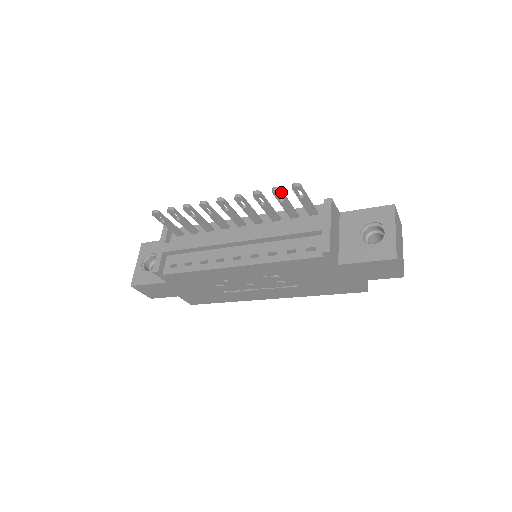
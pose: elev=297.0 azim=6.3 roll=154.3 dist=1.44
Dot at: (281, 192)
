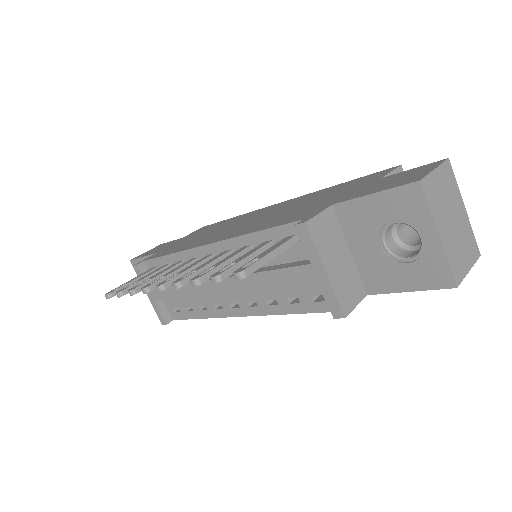
Dot at: (225, 276)
